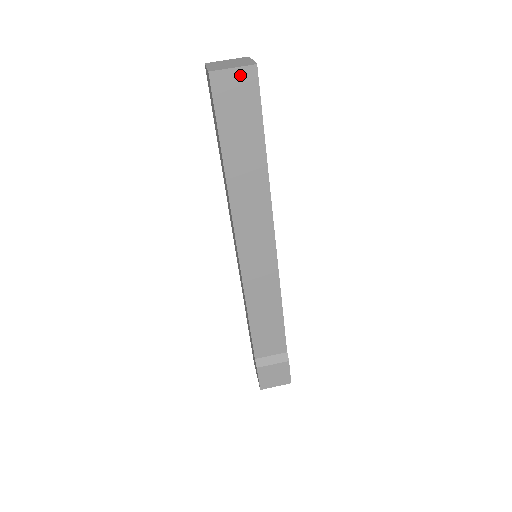
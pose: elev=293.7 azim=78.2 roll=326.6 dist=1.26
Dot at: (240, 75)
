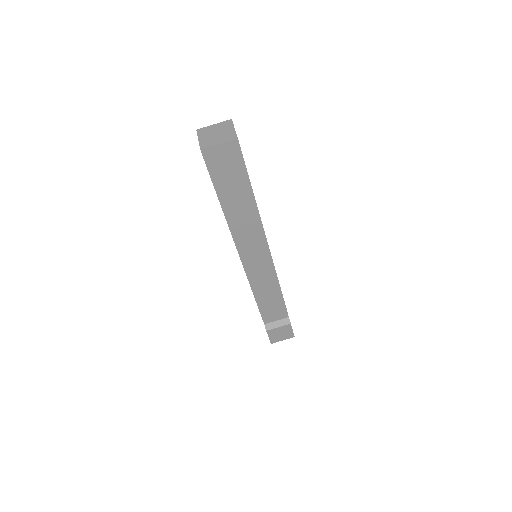
Dot at: (225, 147)
